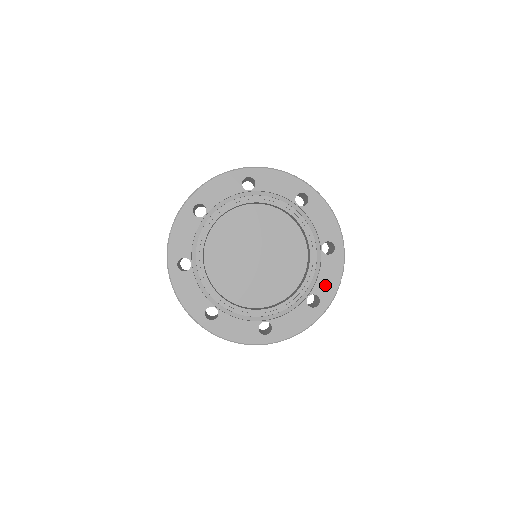
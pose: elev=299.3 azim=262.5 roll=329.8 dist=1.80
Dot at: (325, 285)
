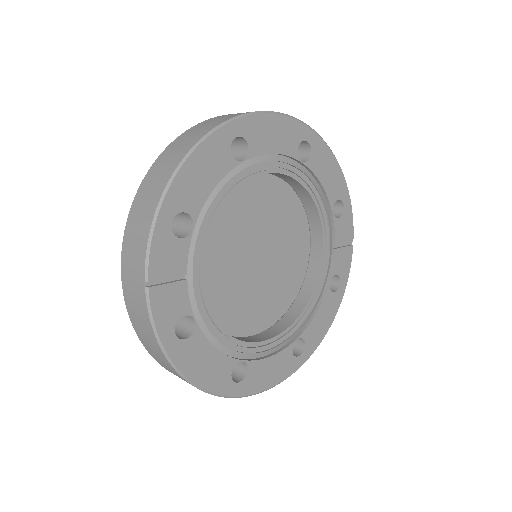
Dot at: (342, 258)
